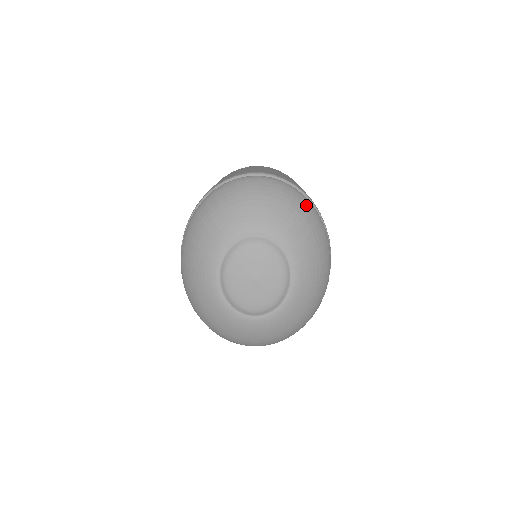
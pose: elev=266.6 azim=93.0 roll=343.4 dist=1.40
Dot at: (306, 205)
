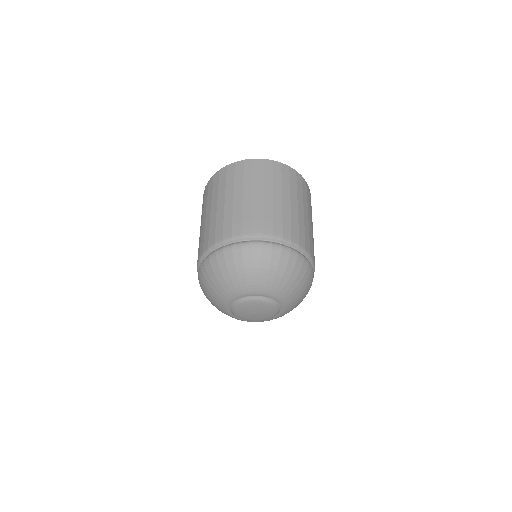
Dot at: (298, 265)
